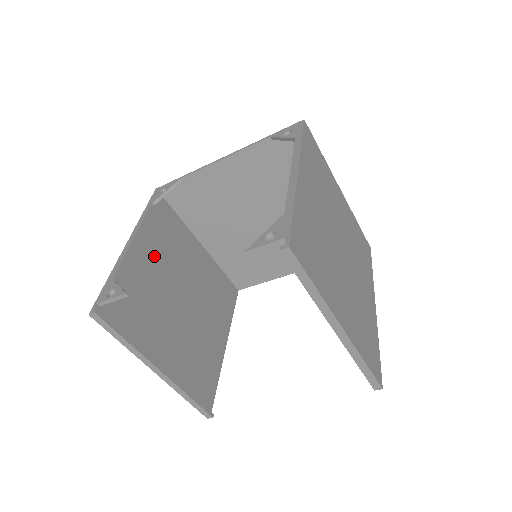
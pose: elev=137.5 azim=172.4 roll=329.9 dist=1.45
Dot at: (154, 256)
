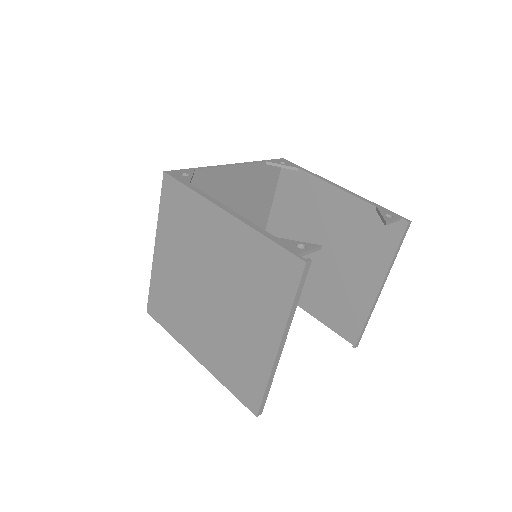
Dot at: (214, 237)
